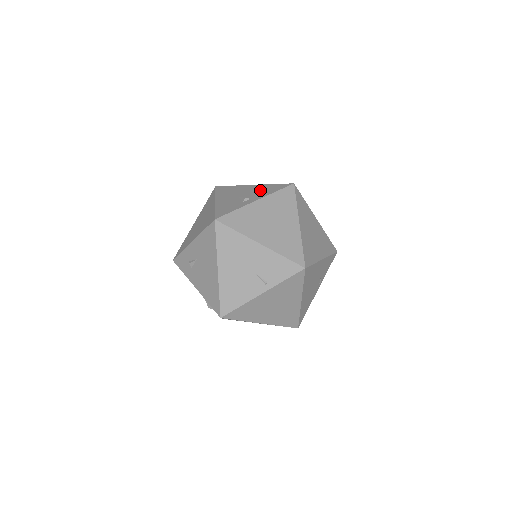
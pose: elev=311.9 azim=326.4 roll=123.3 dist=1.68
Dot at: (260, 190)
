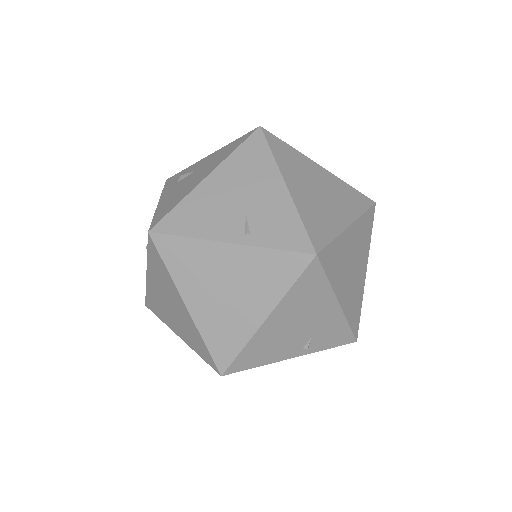
Dot at: occluded
